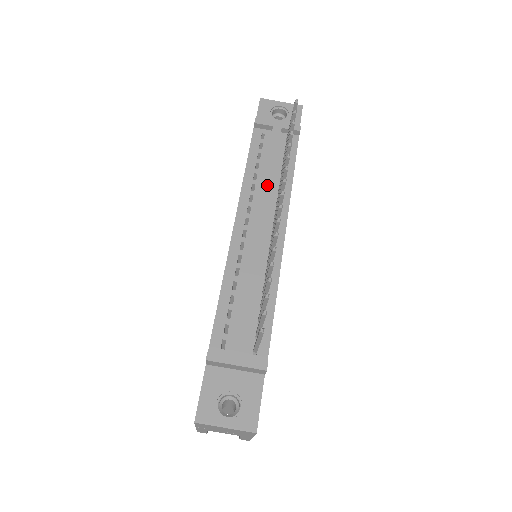
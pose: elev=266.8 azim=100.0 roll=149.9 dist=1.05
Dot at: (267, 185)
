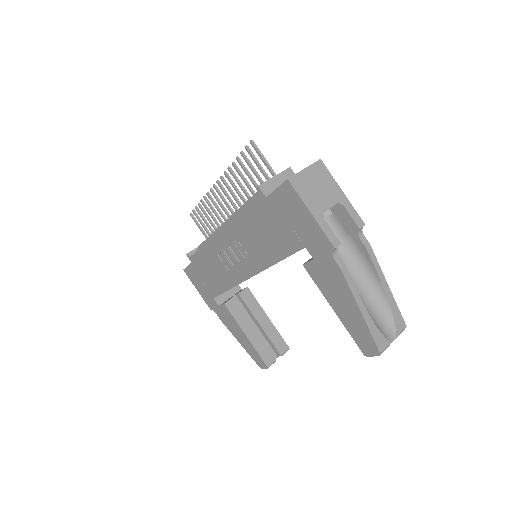
Dot at: (216, 230)
